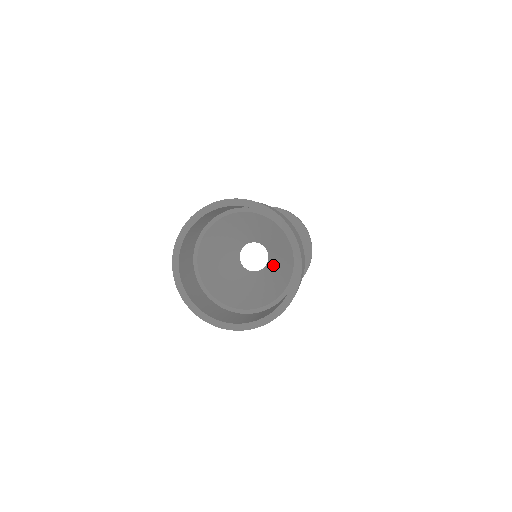
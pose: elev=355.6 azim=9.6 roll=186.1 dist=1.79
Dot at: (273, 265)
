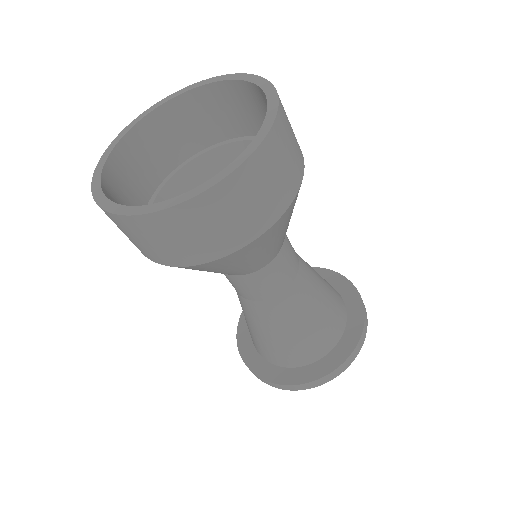
Dot at: occluded
